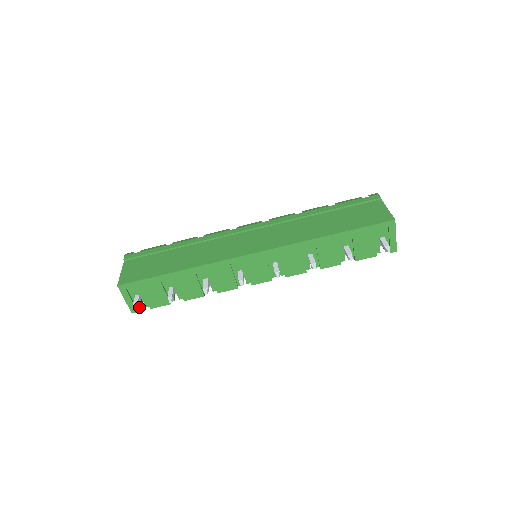
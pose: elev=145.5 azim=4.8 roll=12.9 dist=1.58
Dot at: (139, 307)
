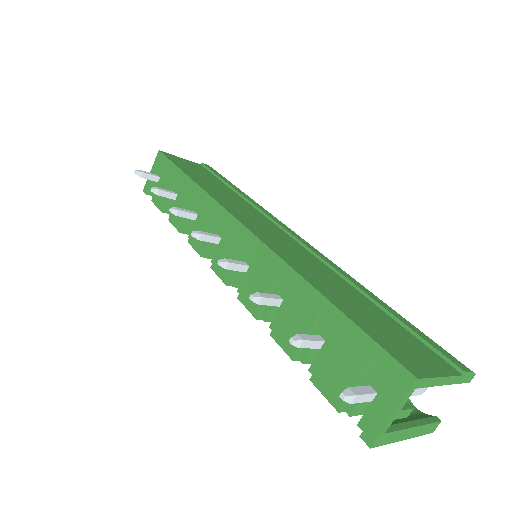
Dot at: (151, 192)
